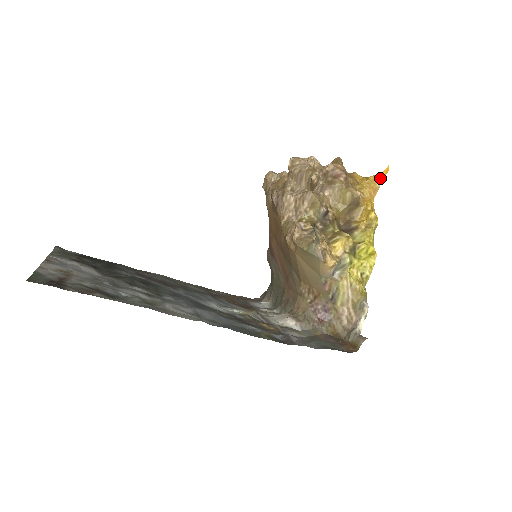
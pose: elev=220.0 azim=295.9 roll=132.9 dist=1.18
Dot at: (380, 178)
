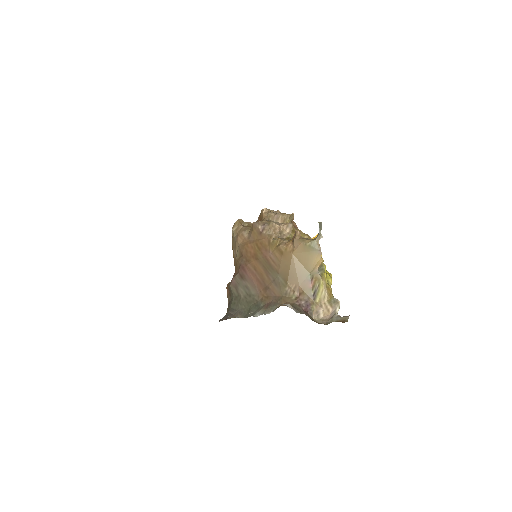
Dot at: occluded
